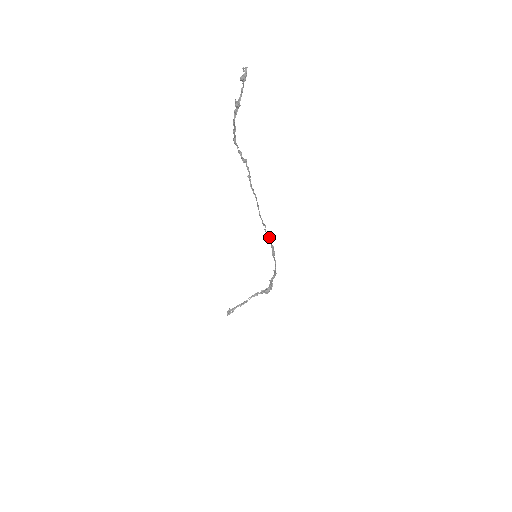
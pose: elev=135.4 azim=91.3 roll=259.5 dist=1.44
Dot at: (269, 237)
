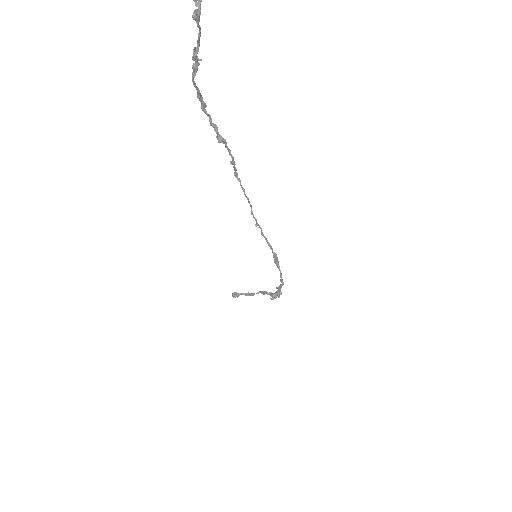
Dot at: (268, 243)
